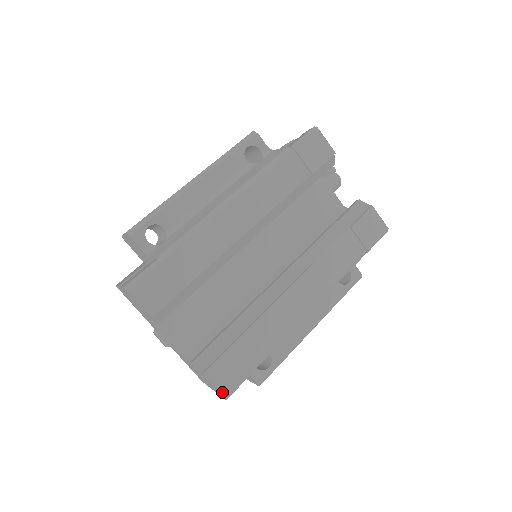
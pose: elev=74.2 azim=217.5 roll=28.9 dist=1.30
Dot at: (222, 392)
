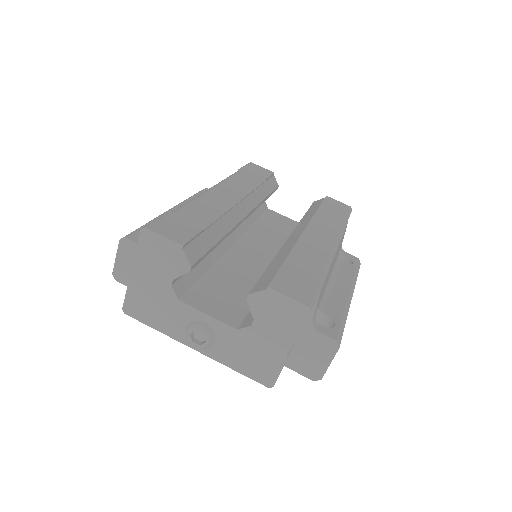
Dot at: (301, 301)
